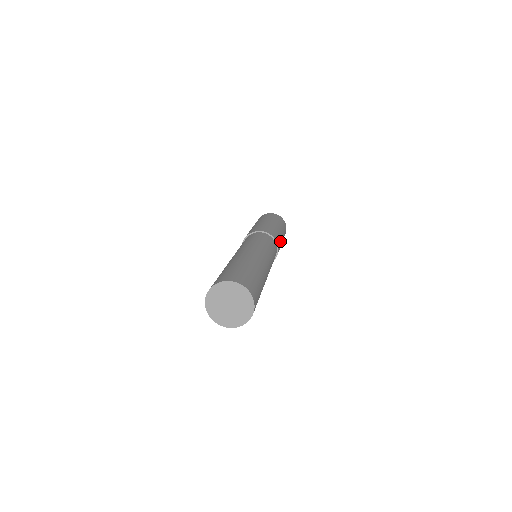
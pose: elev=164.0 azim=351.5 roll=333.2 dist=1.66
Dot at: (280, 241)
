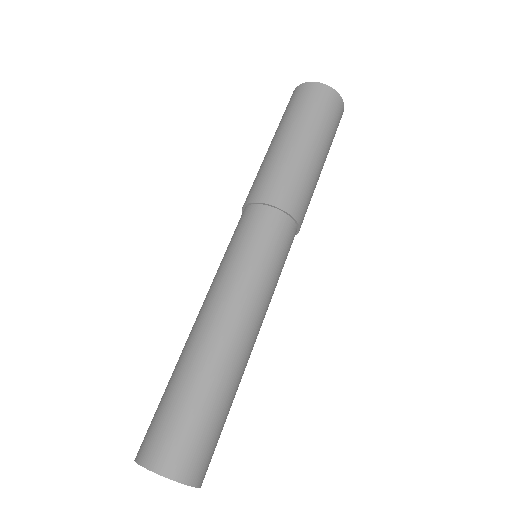
Dot at: (311, 193)
